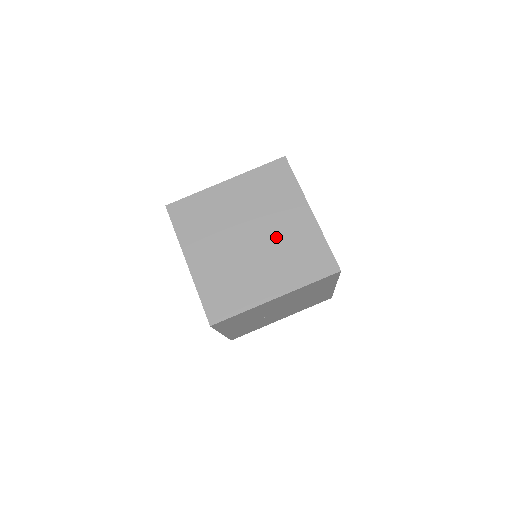
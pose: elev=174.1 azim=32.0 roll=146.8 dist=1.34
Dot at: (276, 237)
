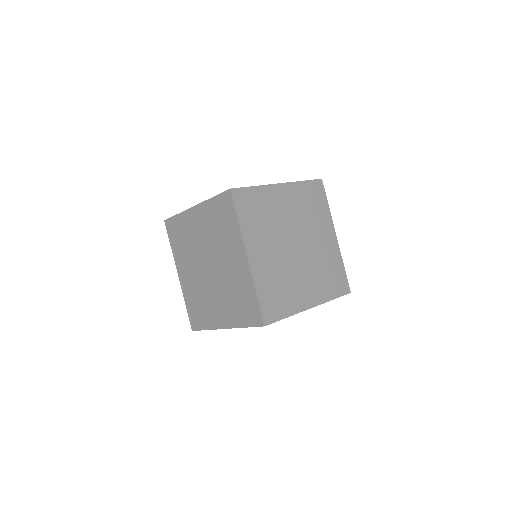
Dot at: (314, 252)
